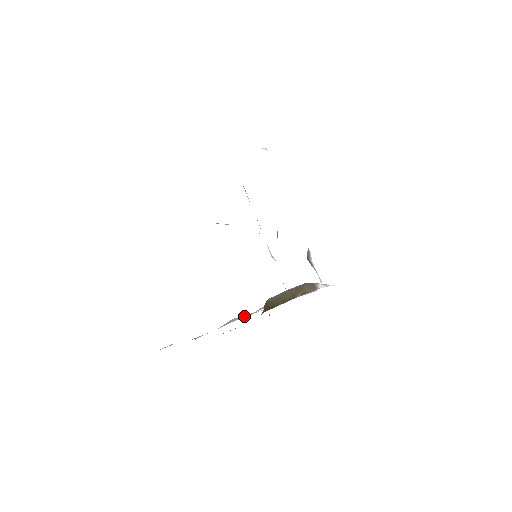
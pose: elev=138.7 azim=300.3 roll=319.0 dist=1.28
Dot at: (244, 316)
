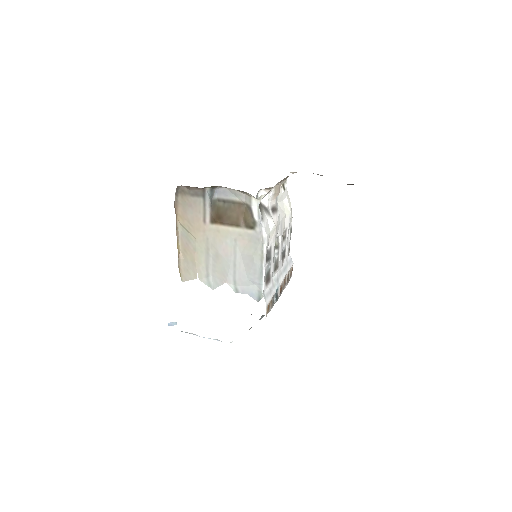
Dot at: (221, 281)
